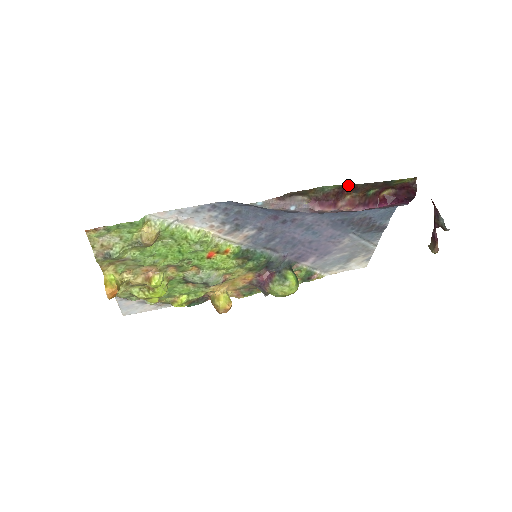
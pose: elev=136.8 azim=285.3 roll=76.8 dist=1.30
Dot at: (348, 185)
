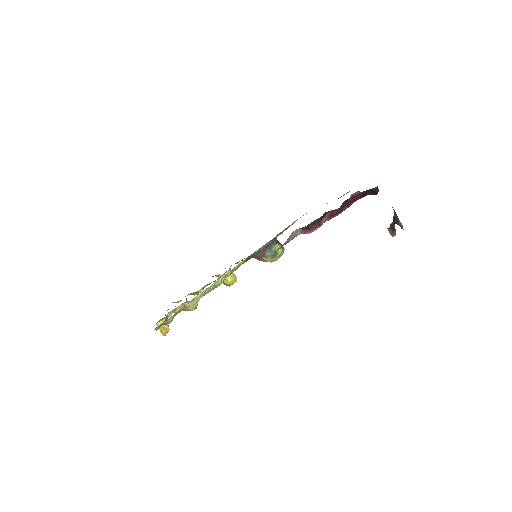
Dot at: occluded
